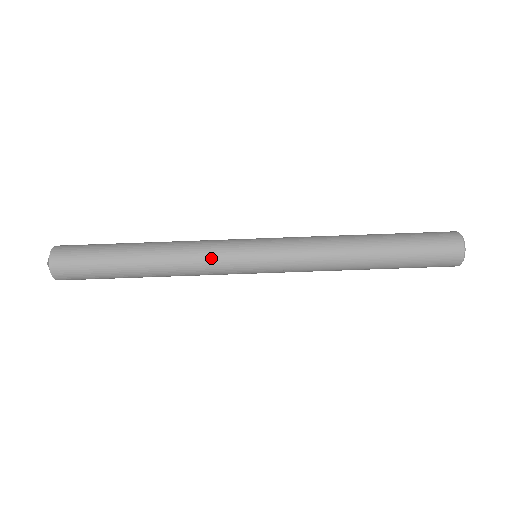
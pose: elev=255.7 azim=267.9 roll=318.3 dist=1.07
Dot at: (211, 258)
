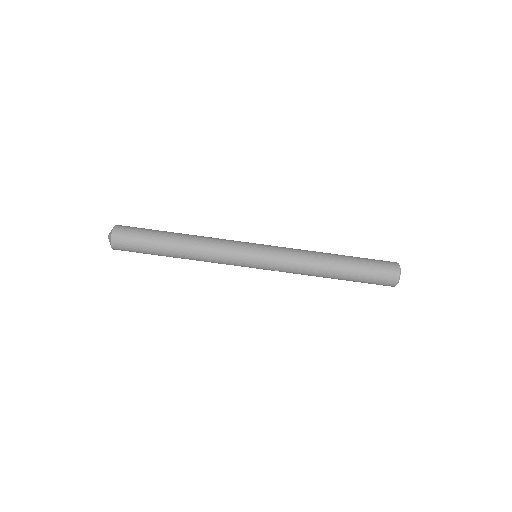
Dot at: (224, 258)
